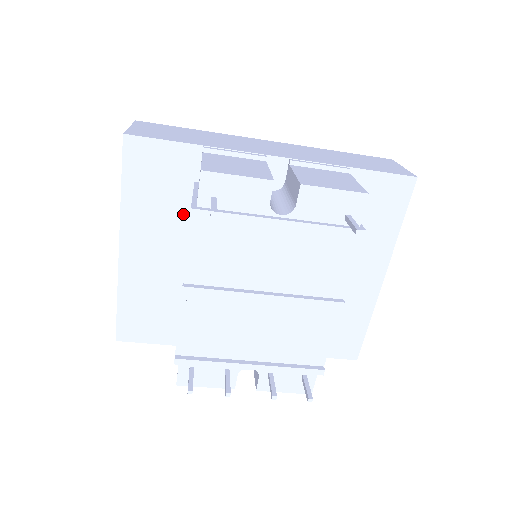
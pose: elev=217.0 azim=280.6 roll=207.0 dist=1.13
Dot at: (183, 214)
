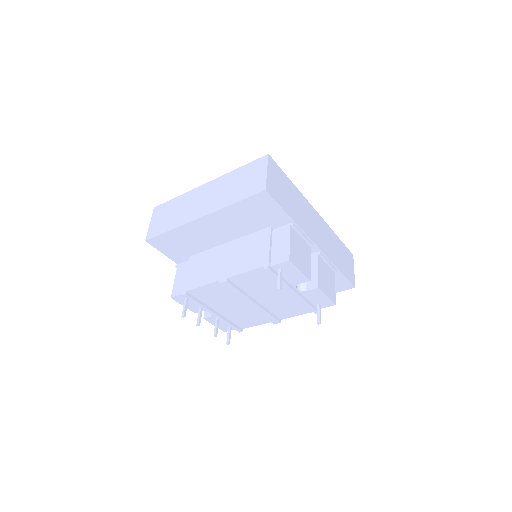
Dot at: (249, 230)
